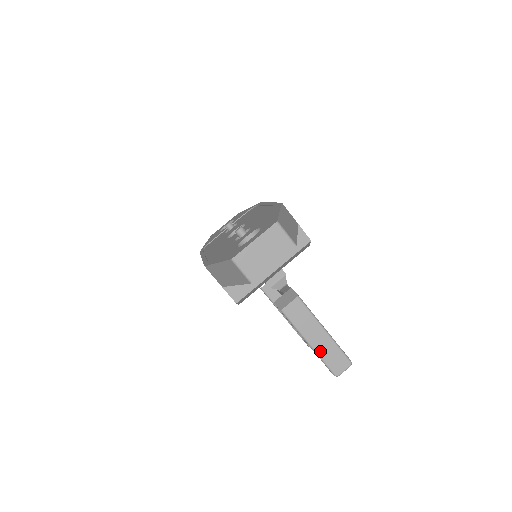
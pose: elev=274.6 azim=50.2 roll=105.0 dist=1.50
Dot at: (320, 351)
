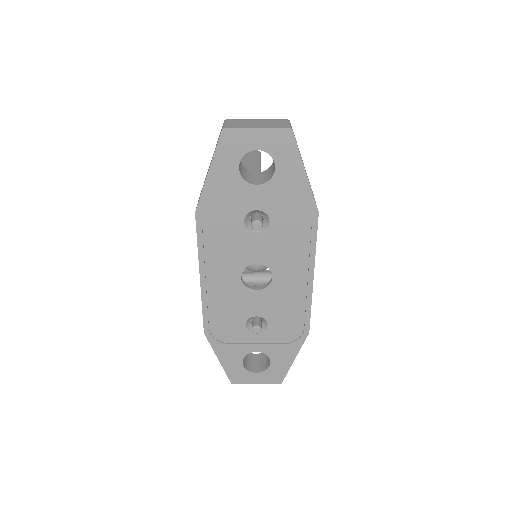
Dot at: occluded
